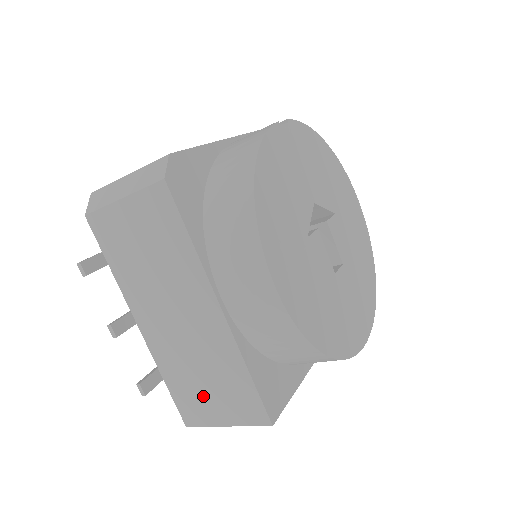
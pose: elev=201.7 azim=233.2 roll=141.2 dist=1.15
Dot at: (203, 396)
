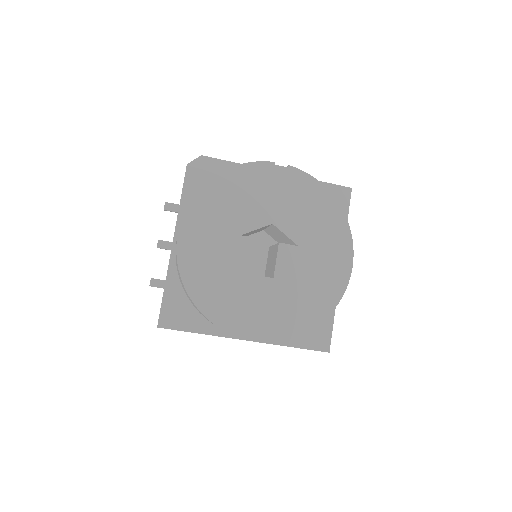
Dot at: occluded
